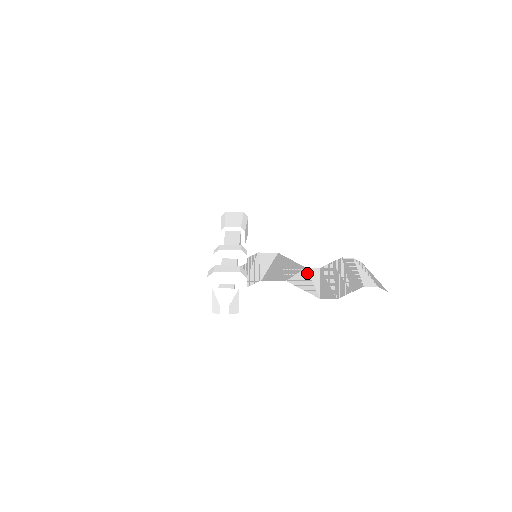
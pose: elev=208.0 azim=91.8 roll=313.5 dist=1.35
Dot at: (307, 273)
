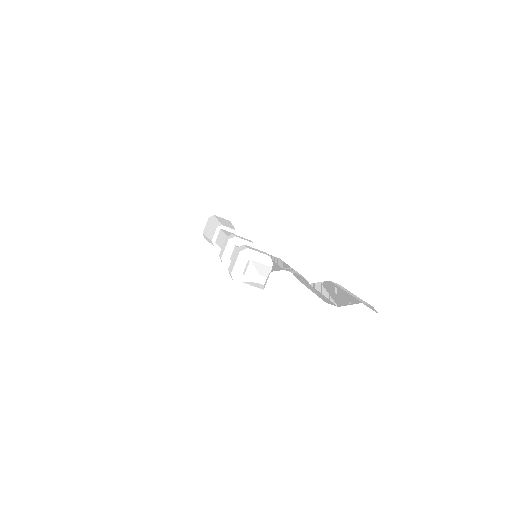
Dot at: (302, 283)
